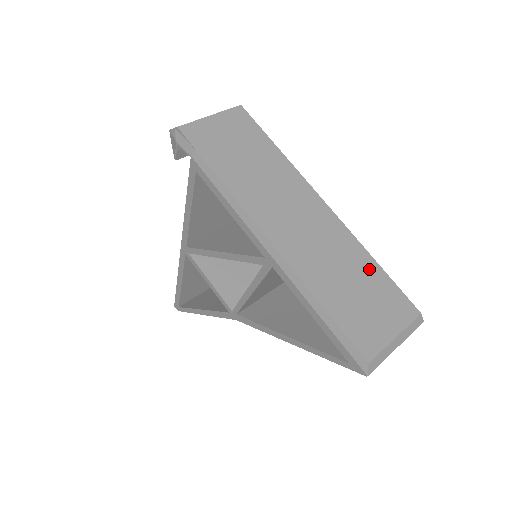
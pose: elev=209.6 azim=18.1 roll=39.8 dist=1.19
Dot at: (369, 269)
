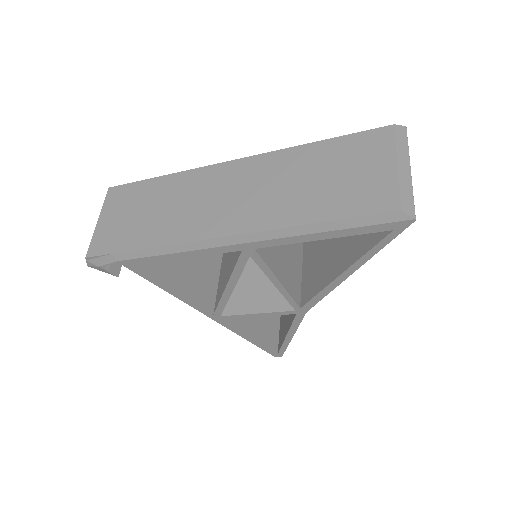
Dot at: (317, 154)
